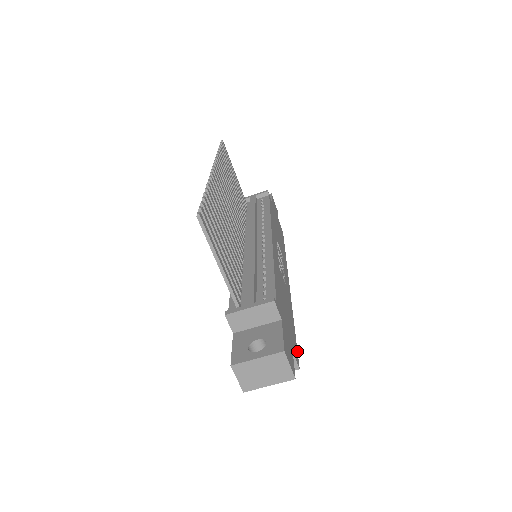
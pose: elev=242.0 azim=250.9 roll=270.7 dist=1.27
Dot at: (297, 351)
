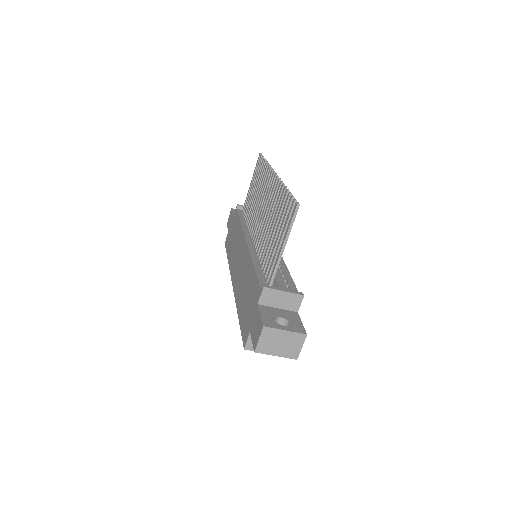
Dot at: occluded
